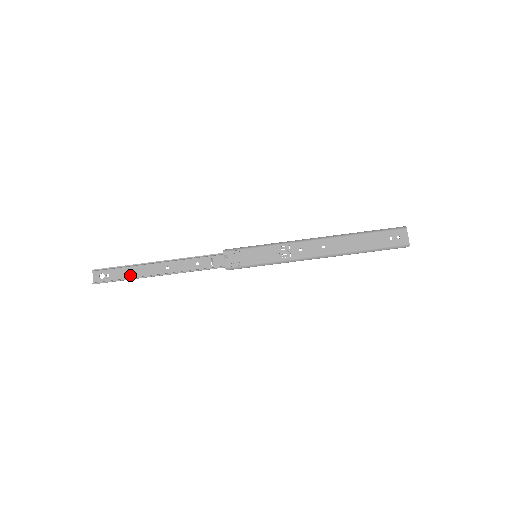
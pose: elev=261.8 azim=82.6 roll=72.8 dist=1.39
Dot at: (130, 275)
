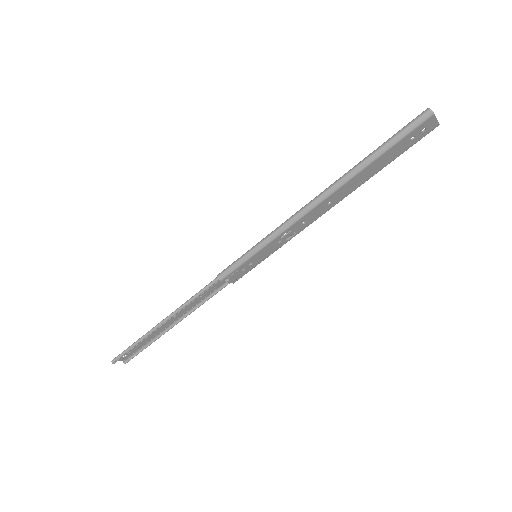
Dot at: (147, 340)
